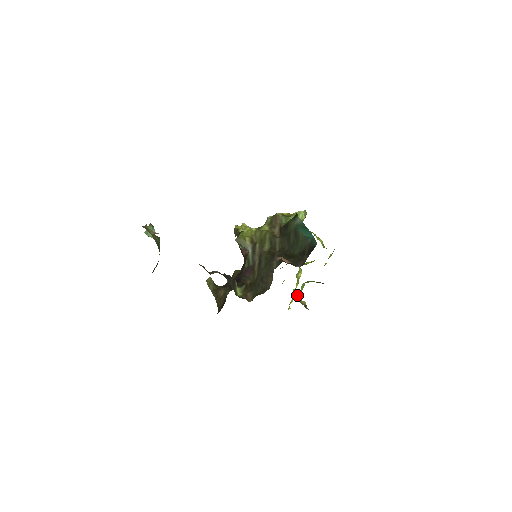
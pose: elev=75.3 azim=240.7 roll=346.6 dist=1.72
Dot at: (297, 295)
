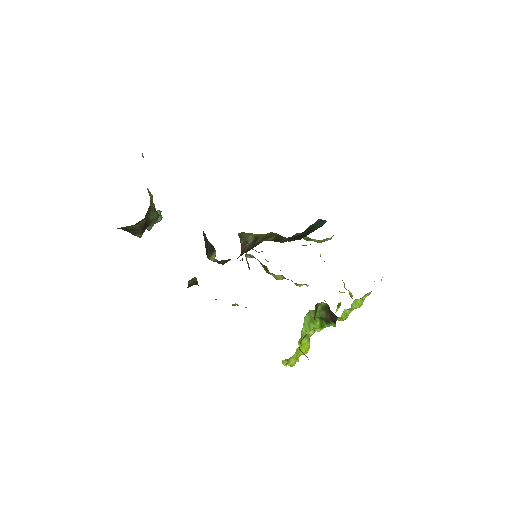
Dot at: (299, 345)
